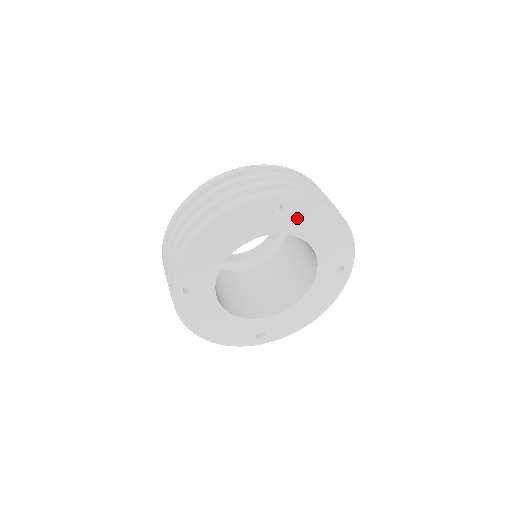
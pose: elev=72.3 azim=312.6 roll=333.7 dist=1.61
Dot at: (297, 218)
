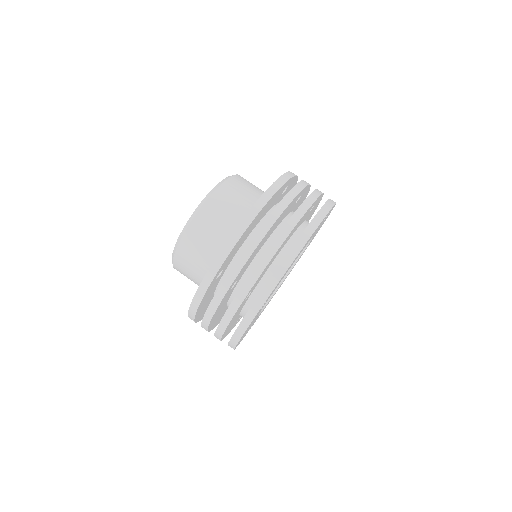
Dot at: occluded
